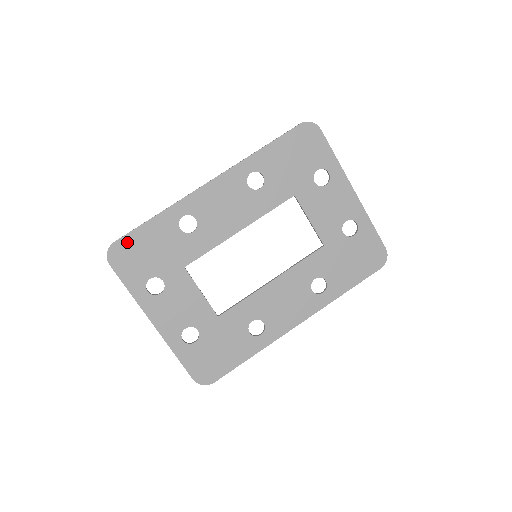
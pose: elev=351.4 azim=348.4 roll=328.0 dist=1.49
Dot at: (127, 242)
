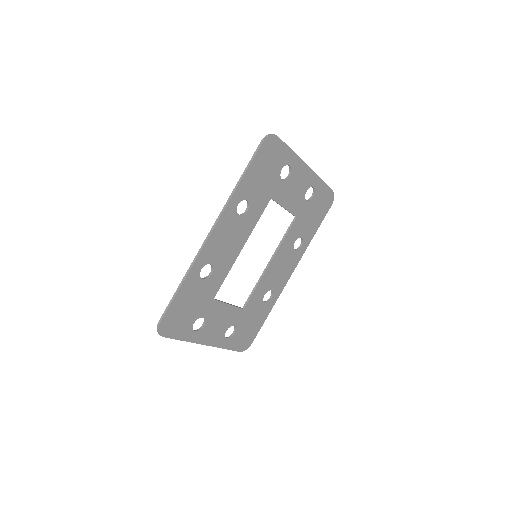
Dot at: (169, 315)
